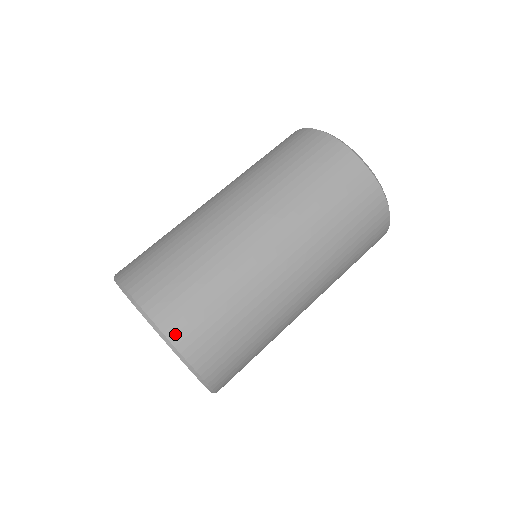
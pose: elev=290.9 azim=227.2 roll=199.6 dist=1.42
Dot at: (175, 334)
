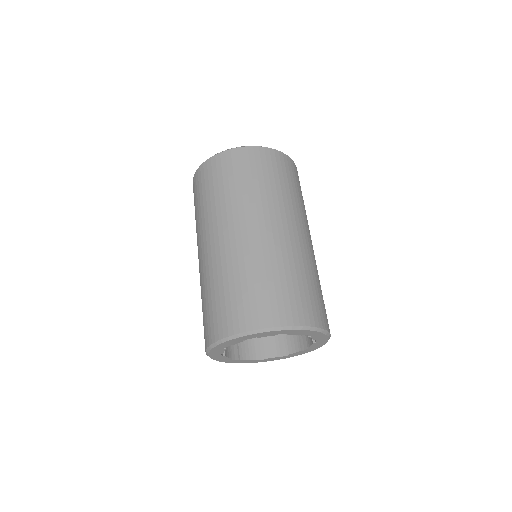
Dot at: (245, 325)
